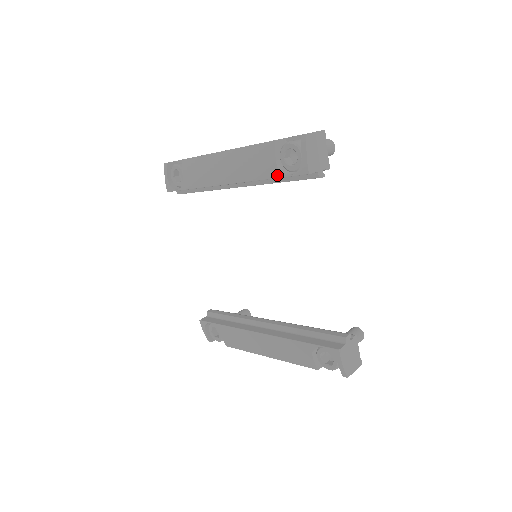
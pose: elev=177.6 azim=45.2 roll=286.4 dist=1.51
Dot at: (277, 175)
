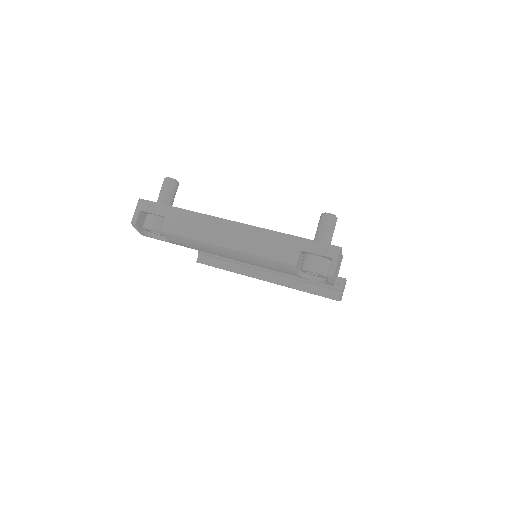
Dot at: occluded
